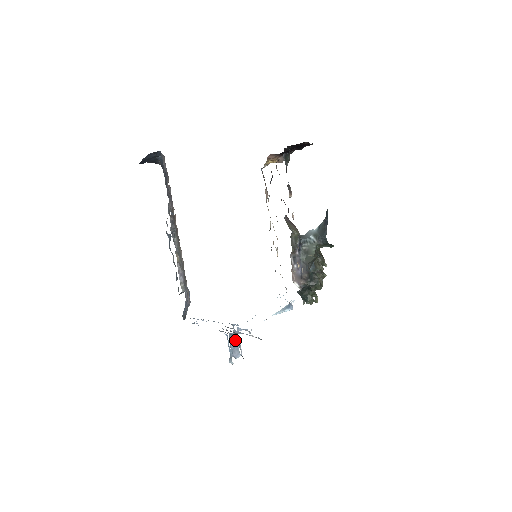
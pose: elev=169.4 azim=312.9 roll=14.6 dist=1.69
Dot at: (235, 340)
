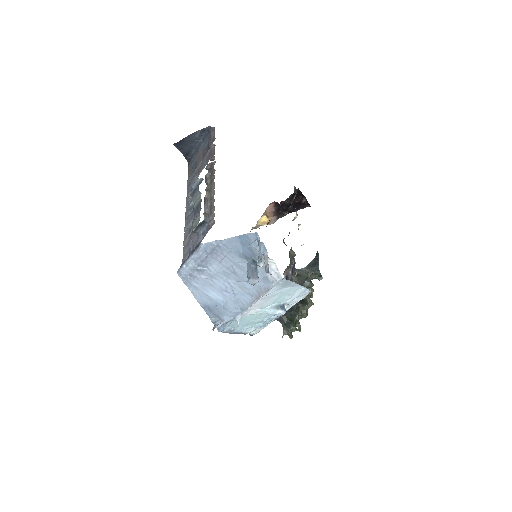
Dot at: (255, 265)
